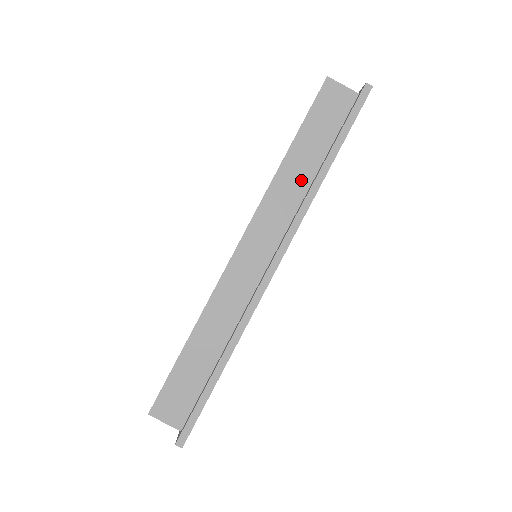
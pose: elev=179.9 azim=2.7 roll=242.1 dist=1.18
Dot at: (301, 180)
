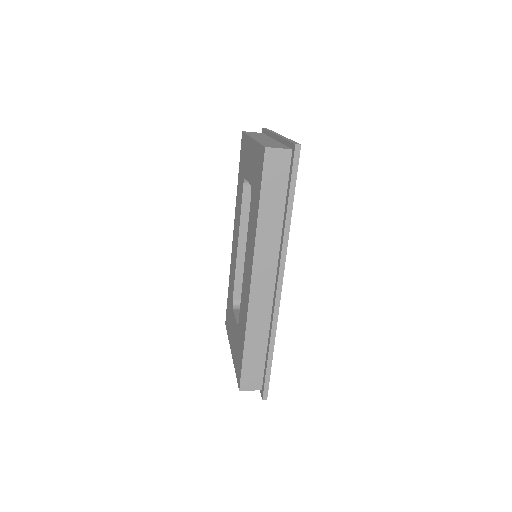
Dot at: (275, 225)
